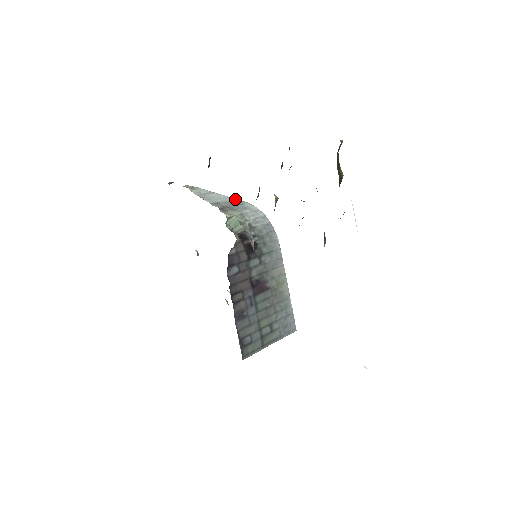
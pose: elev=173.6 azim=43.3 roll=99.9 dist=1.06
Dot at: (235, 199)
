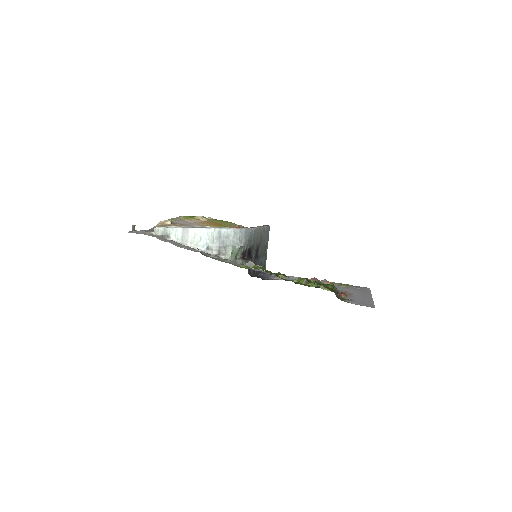
Dot at: (211, 230)
